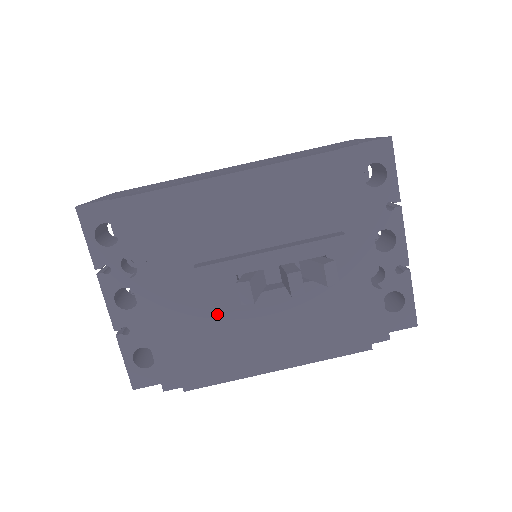
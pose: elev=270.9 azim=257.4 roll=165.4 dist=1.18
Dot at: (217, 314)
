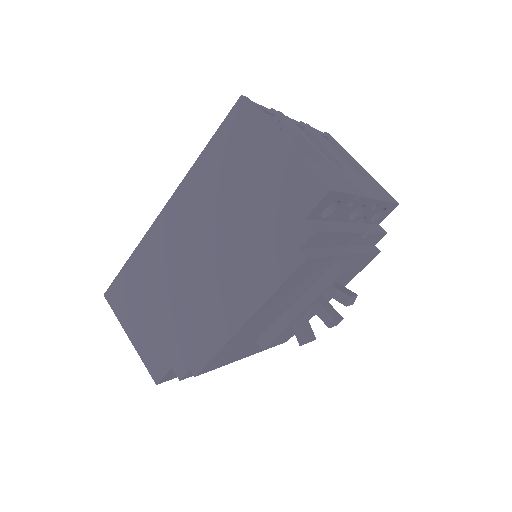
Dot at: (288, 338)
